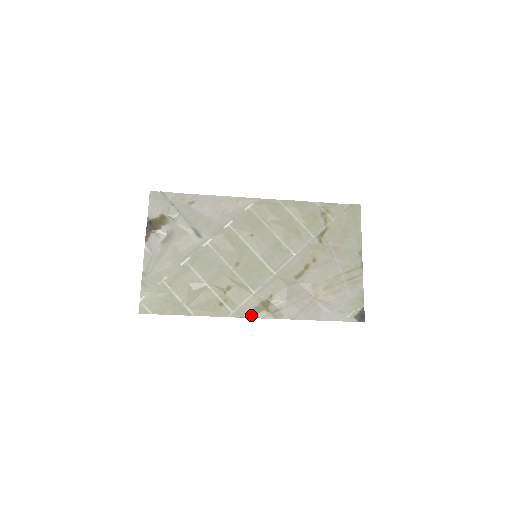
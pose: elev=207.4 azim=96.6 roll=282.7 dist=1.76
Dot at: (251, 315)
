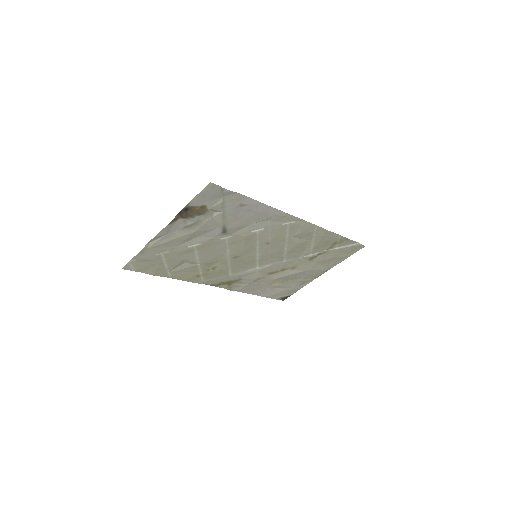
Dot at: (215, 285)
